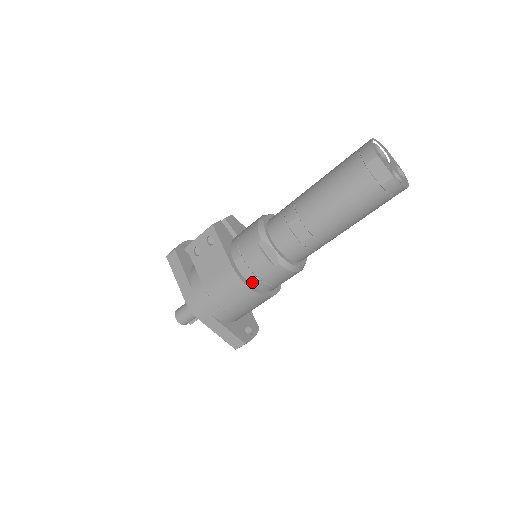
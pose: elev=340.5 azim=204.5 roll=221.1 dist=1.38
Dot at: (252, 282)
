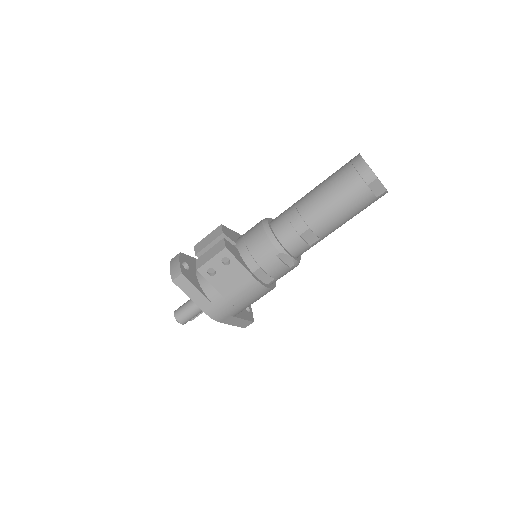
Dot at: (269, 283)
